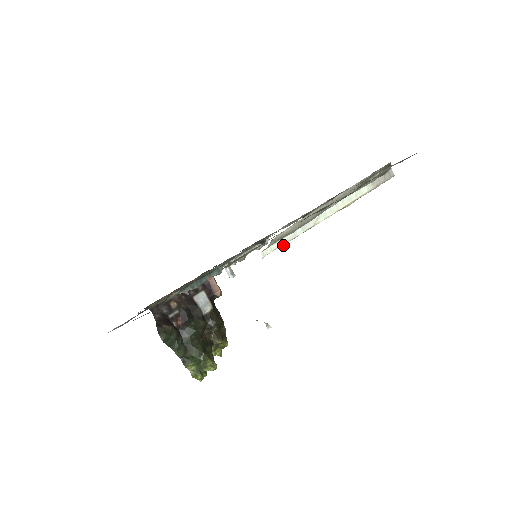
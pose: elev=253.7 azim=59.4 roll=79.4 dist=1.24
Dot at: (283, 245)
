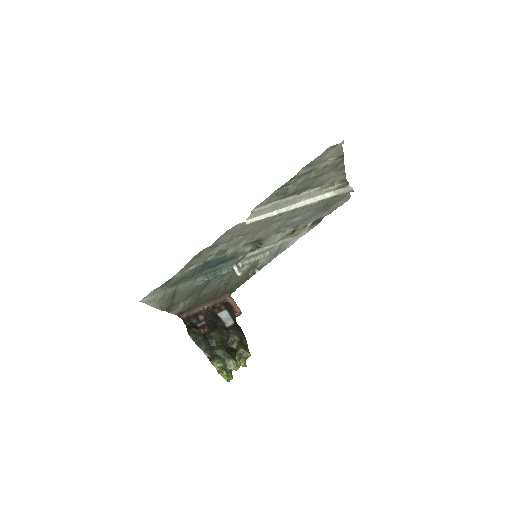
Dot at: (263, 220)
